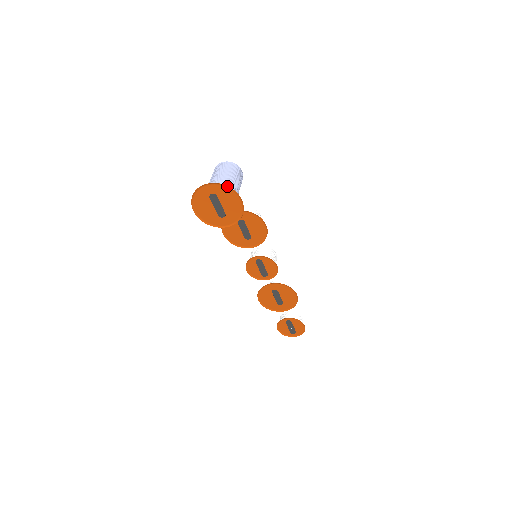
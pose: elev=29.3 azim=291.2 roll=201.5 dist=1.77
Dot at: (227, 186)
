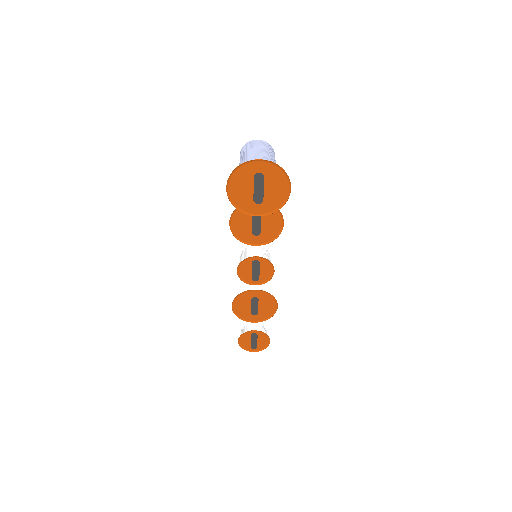
Dot at: (282, 168)
